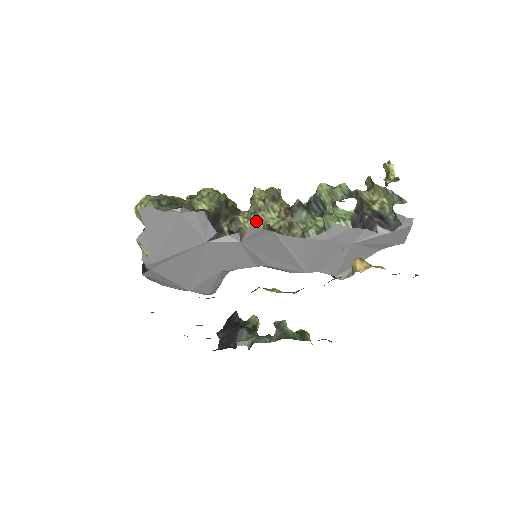
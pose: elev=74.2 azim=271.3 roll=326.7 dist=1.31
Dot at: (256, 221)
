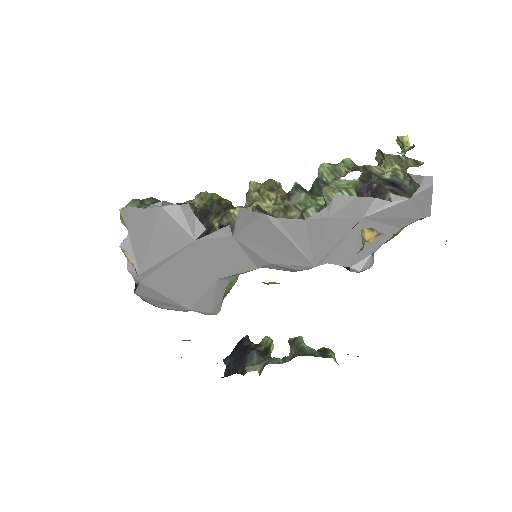
Dot at: occluded
